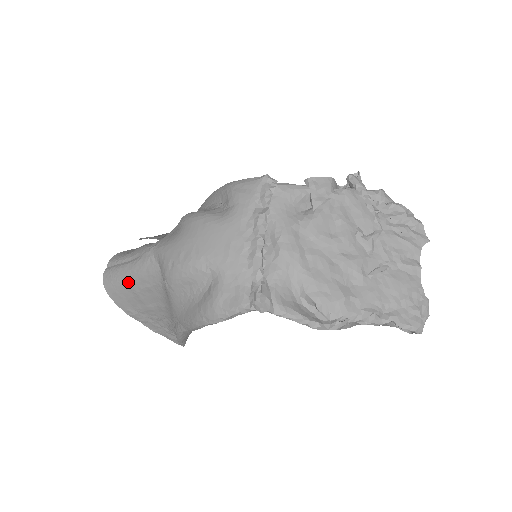
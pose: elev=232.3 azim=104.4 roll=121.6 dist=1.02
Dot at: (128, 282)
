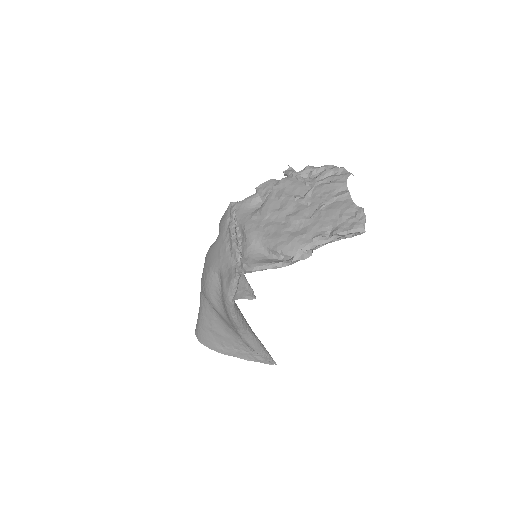
Dot at: (203, 324)
